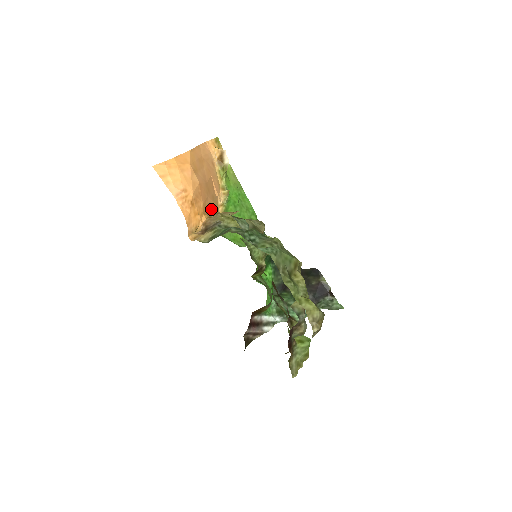
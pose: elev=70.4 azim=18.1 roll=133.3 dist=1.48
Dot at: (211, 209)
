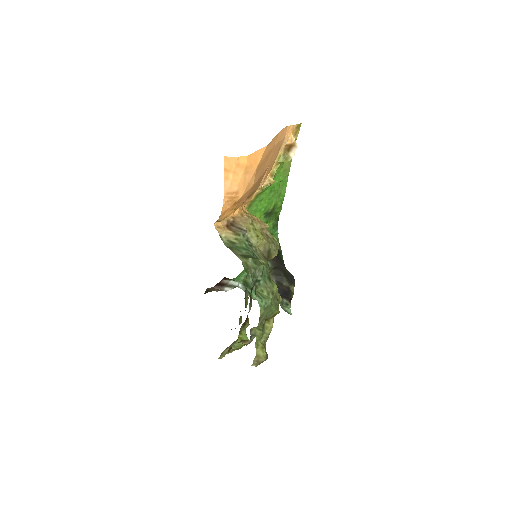
Dot at: (249, 196)
